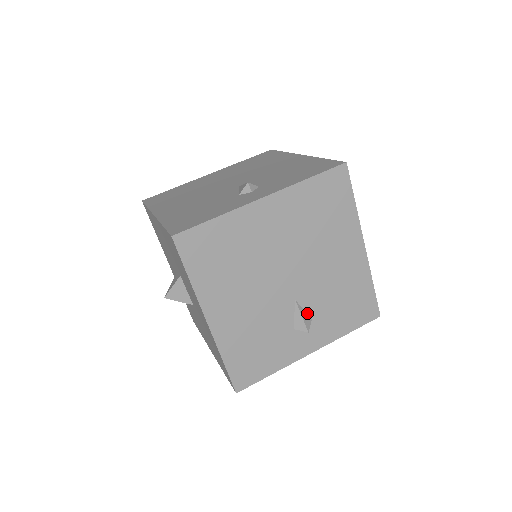
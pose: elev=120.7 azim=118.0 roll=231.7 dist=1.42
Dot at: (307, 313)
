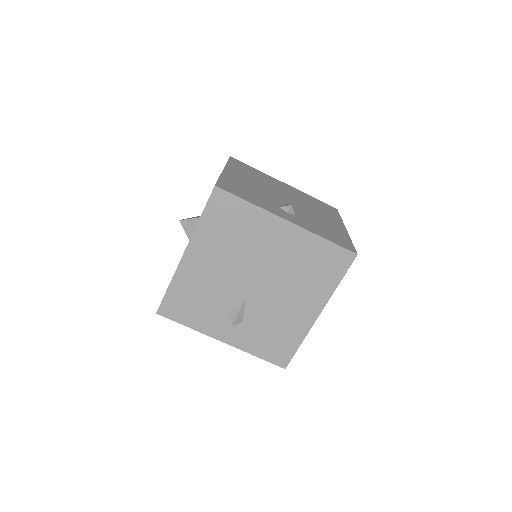
Dot at: (244, 315)
